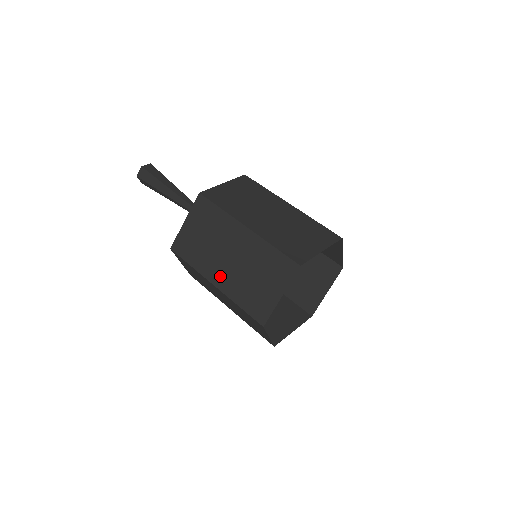
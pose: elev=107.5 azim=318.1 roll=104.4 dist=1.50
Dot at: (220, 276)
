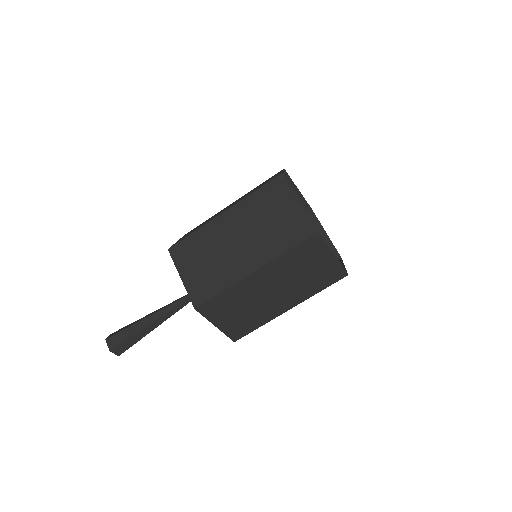
Dot at: (250, 260)
